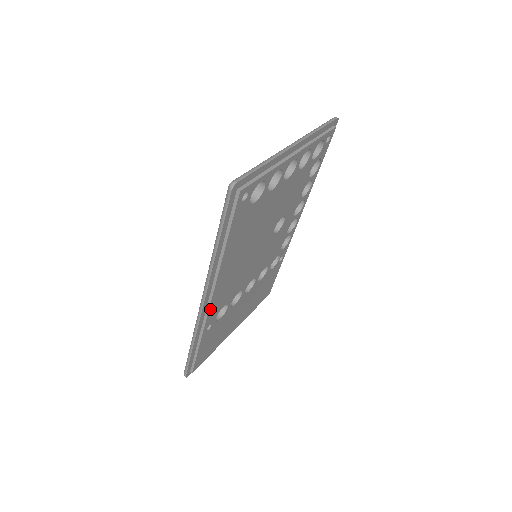
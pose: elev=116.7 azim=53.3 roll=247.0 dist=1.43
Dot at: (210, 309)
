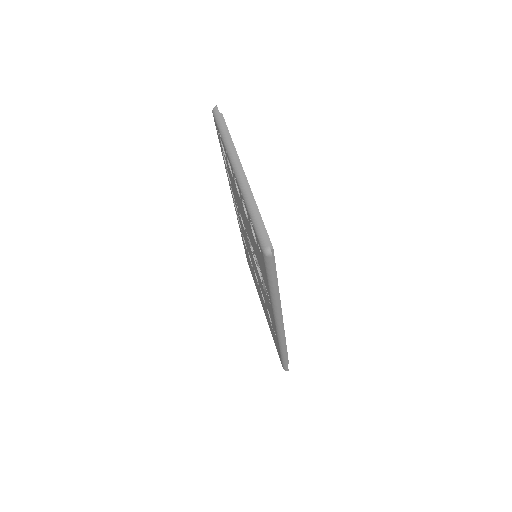
Dot at: (282, 324)
